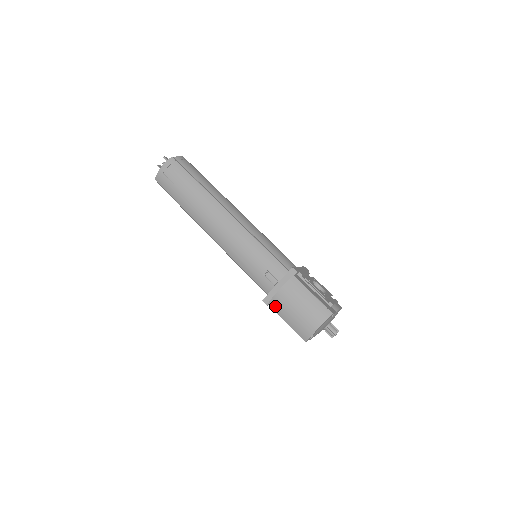
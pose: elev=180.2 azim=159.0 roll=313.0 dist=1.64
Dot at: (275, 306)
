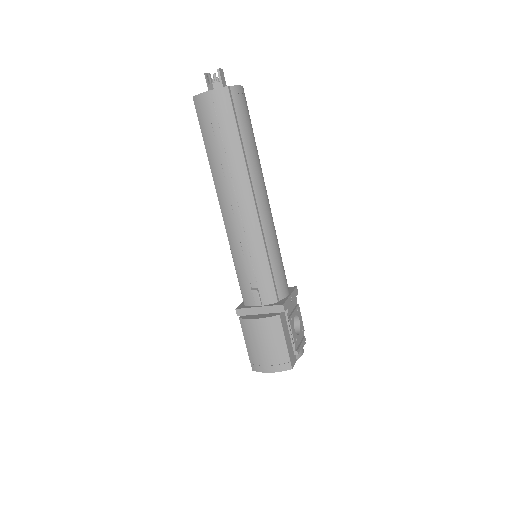
Dot at: (244, 326)
